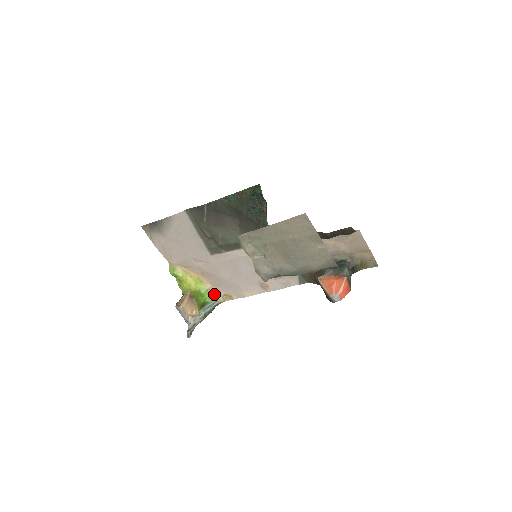
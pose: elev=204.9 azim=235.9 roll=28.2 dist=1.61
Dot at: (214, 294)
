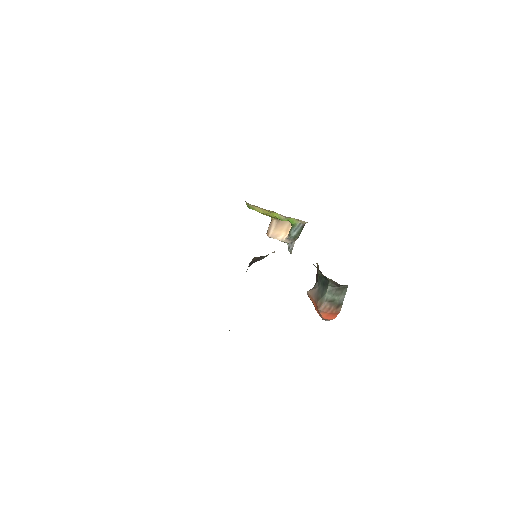
Dot at: occluded
